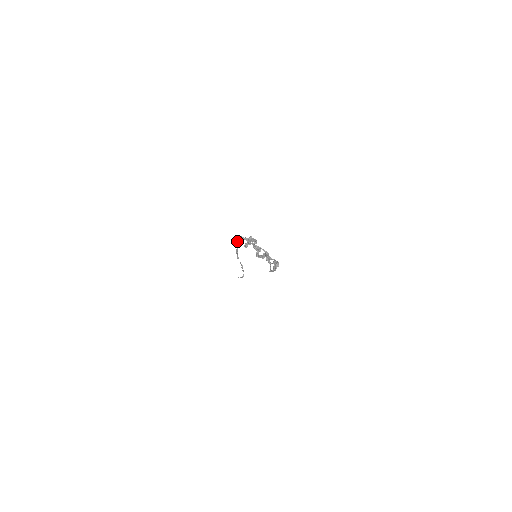
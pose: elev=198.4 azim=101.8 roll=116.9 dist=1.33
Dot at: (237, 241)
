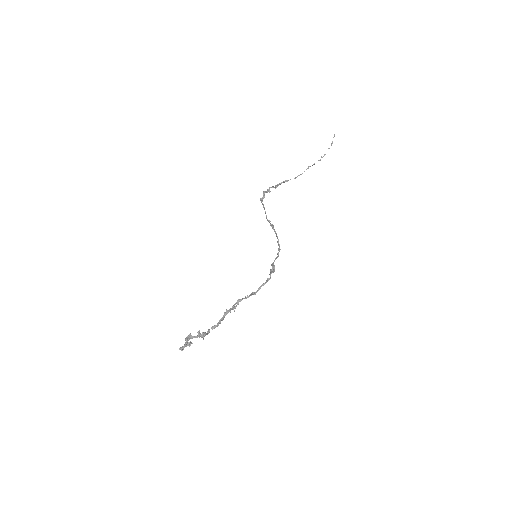
Dot at: (265, 192)
